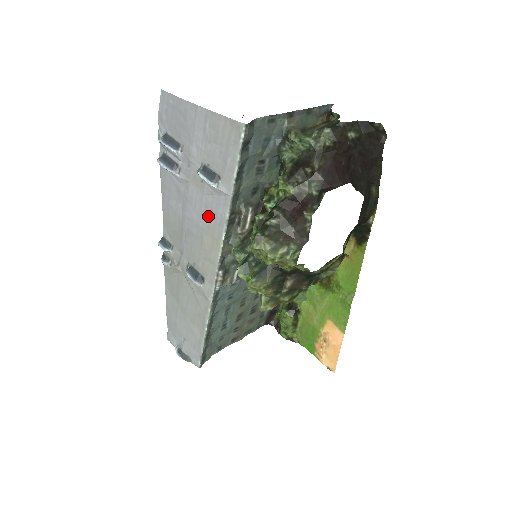
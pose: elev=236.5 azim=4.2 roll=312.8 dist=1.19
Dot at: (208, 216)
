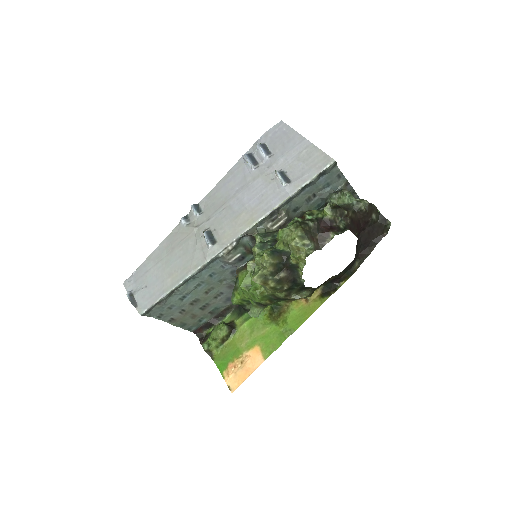
Dot at: (259, 202)
